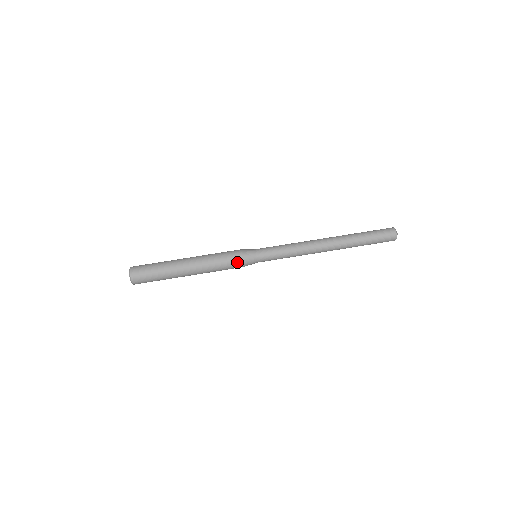
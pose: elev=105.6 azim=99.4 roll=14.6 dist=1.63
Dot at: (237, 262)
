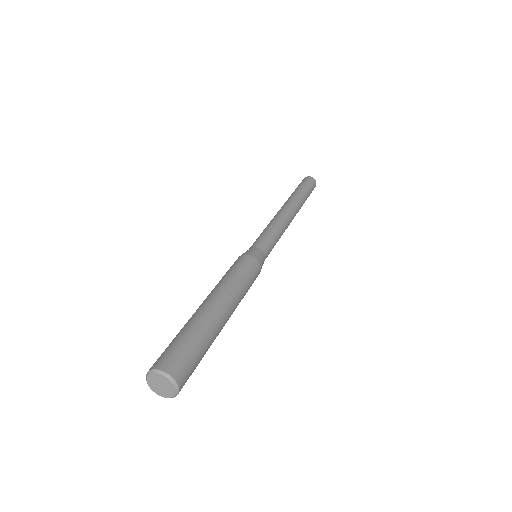
Dot at: (254, 264)
